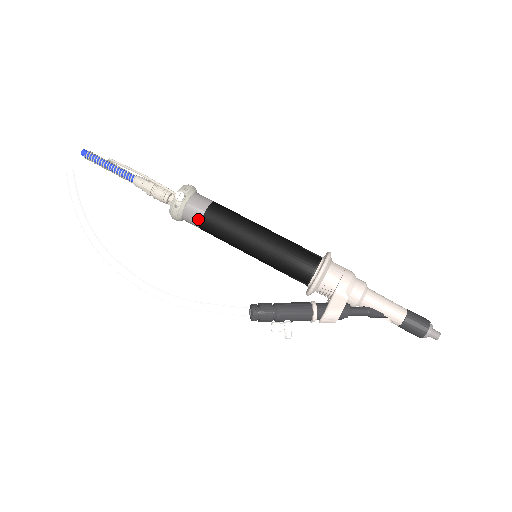
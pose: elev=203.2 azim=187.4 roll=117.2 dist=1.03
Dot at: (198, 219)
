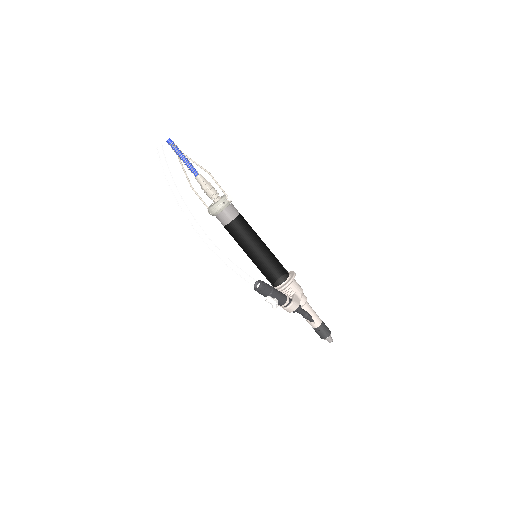
Dot at: (232, 218)
